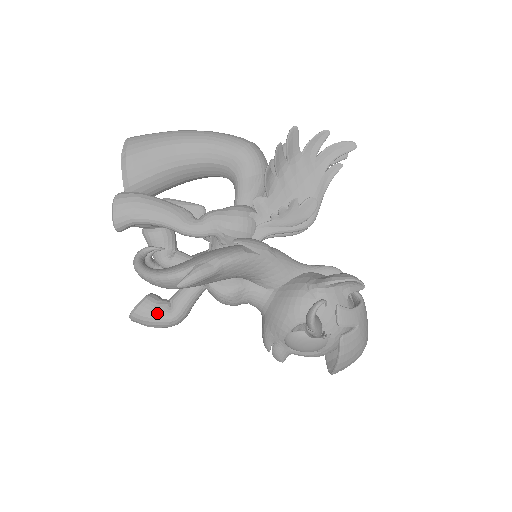
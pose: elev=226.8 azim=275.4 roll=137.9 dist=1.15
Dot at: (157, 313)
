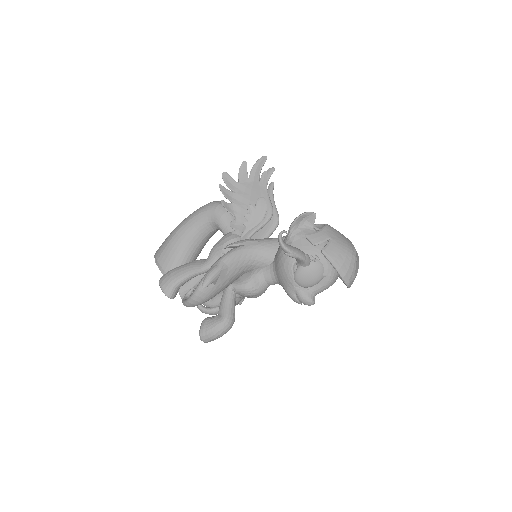
Dot at: (213, 324)
